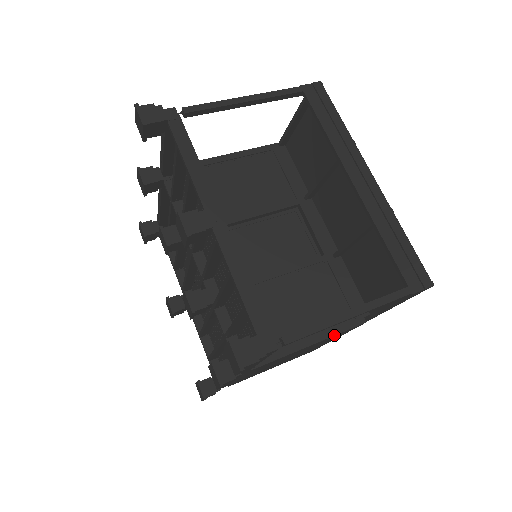
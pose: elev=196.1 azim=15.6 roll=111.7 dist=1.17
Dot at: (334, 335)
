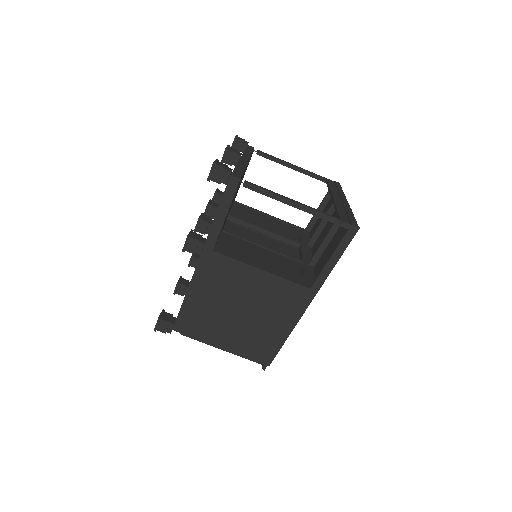
Dot at: (281, 277)
